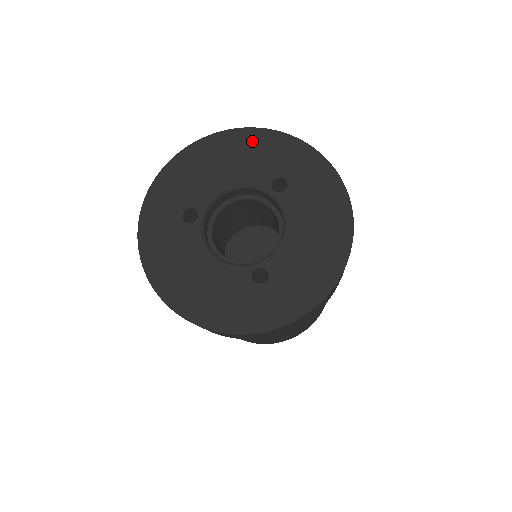
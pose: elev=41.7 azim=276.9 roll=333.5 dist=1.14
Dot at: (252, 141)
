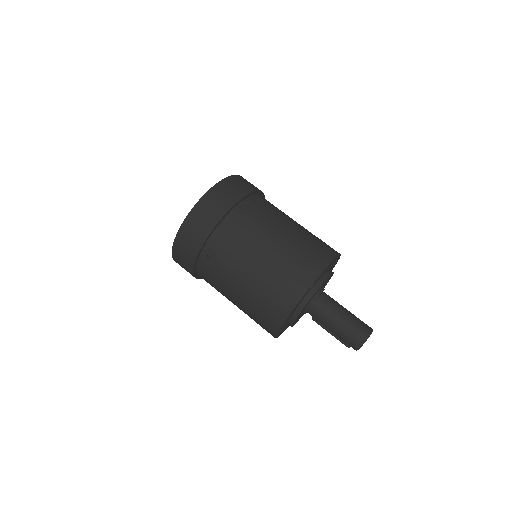
Dot at: occluded
